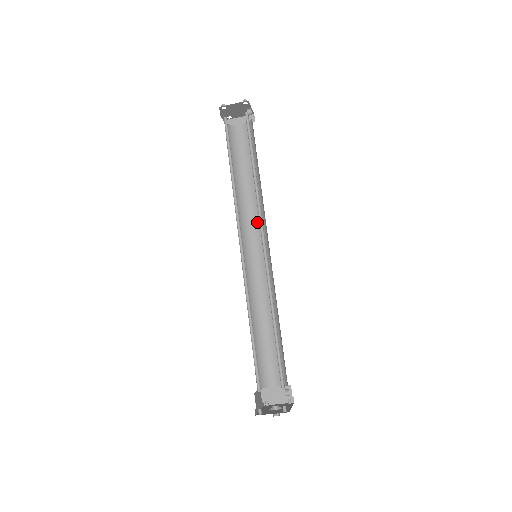
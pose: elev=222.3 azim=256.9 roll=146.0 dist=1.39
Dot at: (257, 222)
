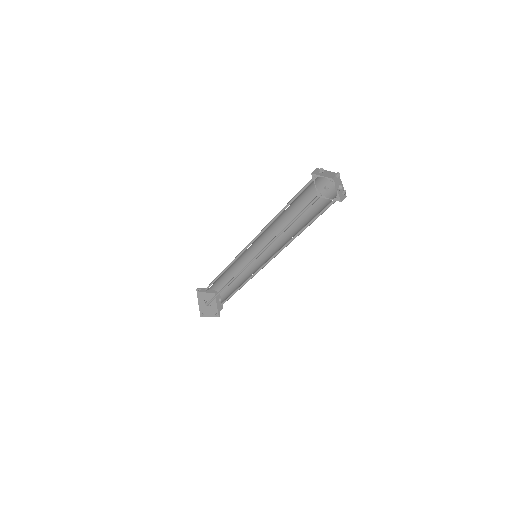
Dot at: (271, 232)
